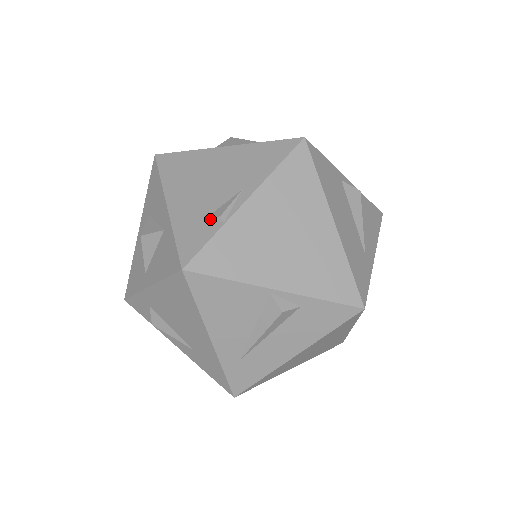
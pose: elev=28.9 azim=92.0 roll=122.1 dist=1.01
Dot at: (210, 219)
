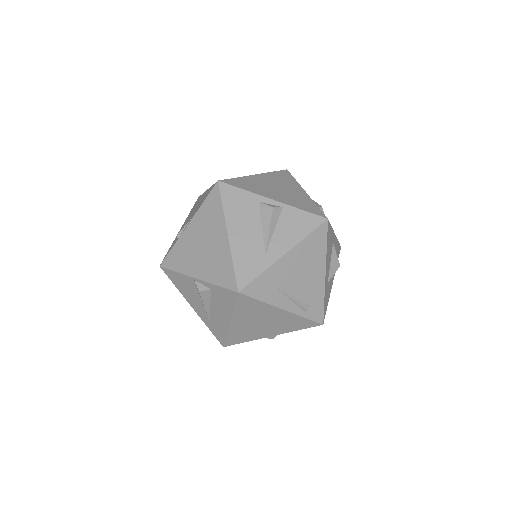
Dot at: occluded
